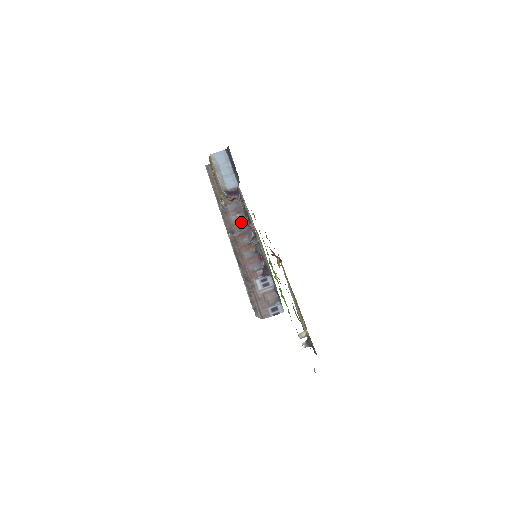
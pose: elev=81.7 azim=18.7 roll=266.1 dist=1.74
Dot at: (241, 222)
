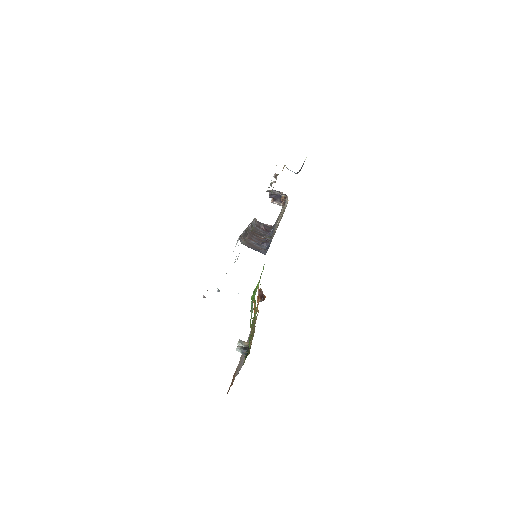
Dot at: (263, 234)
